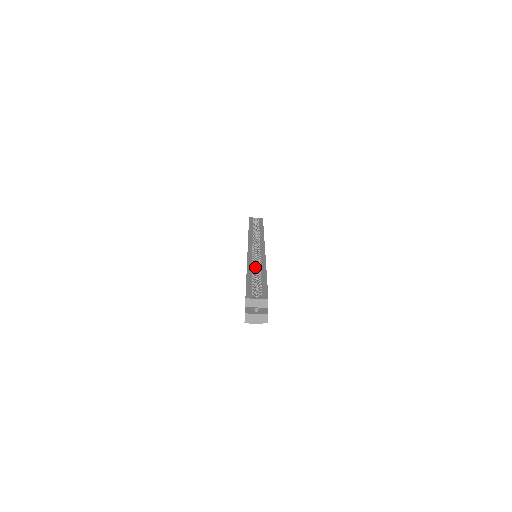
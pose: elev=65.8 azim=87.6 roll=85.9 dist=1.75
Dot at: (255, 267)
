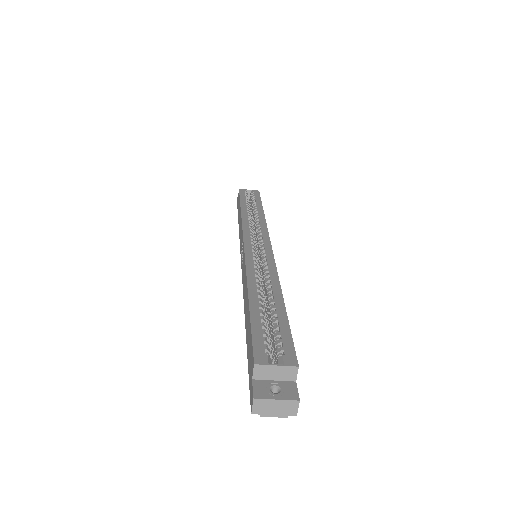
Dot at: occluded
